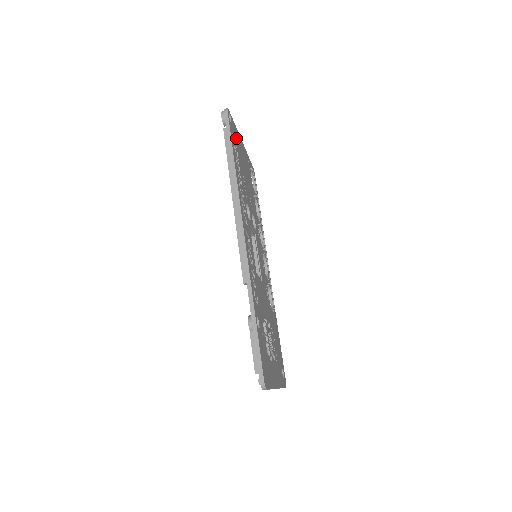
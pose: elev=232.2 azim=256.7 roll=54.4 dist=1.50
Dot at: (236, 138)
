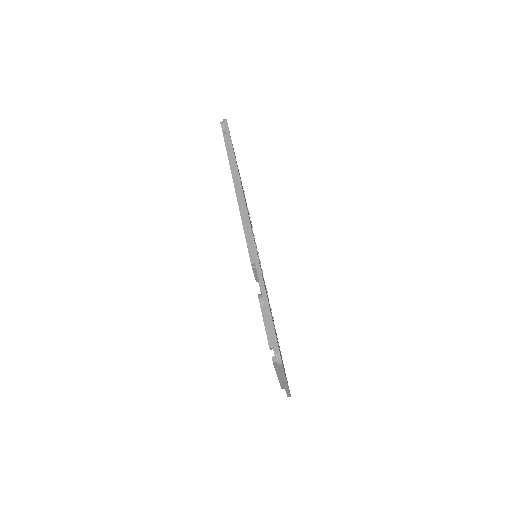
Dot at: occluded
